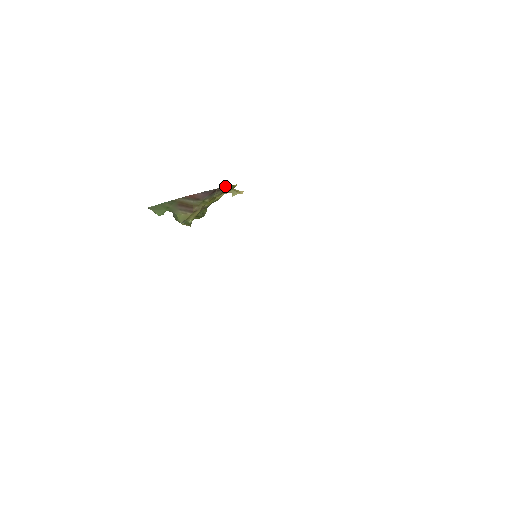
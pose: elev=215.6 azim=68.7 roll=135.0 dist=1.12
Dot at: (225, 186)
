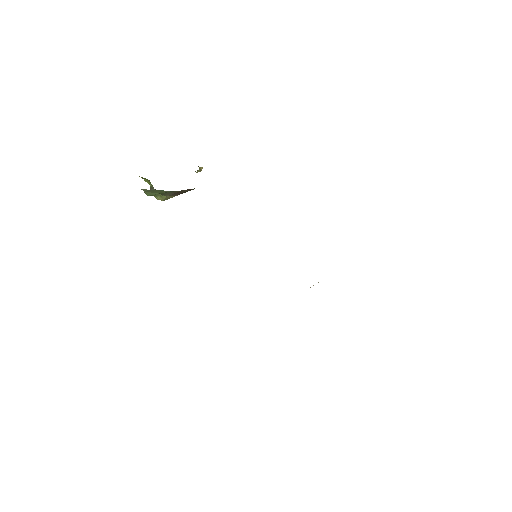
Dot at: occluded
